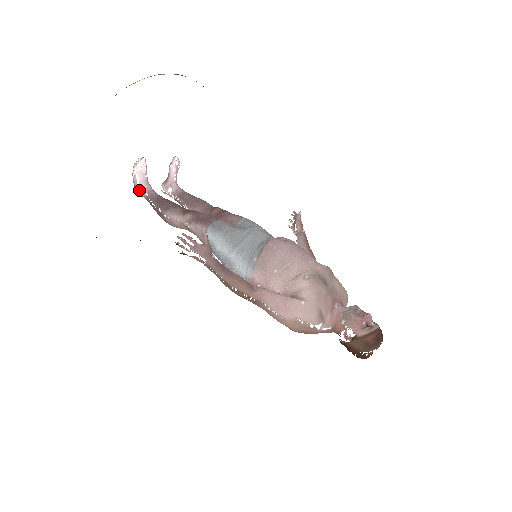
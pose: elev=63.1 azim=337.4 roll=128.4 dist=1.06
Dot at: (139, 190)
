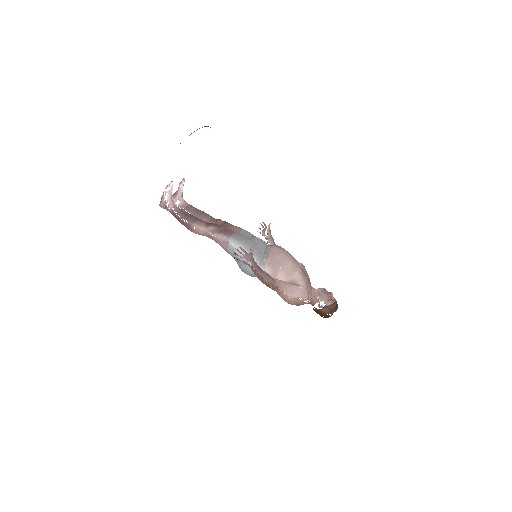
Dot at: (164, 204)
